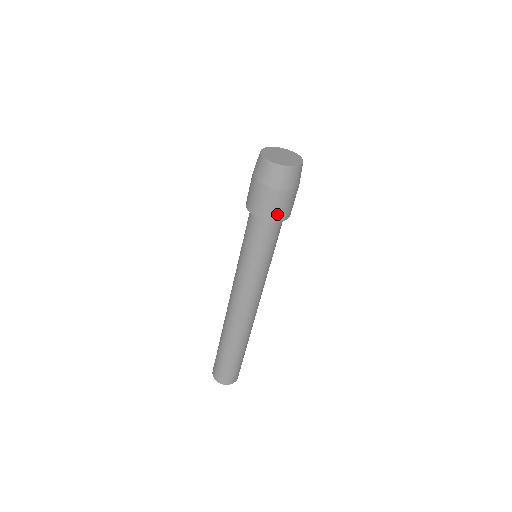
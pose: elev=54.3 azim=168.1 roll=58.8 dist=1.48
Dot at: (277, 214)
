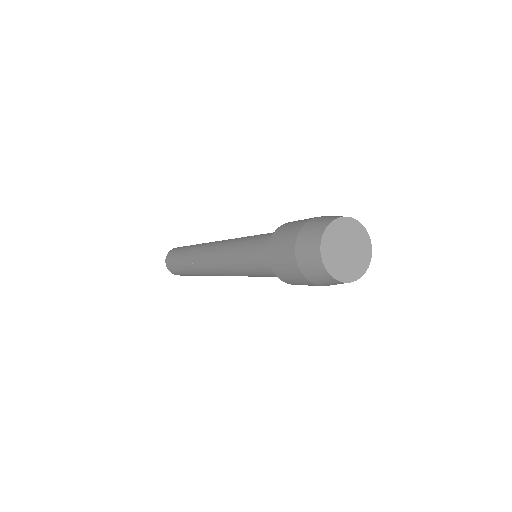
Dot at: occluded
